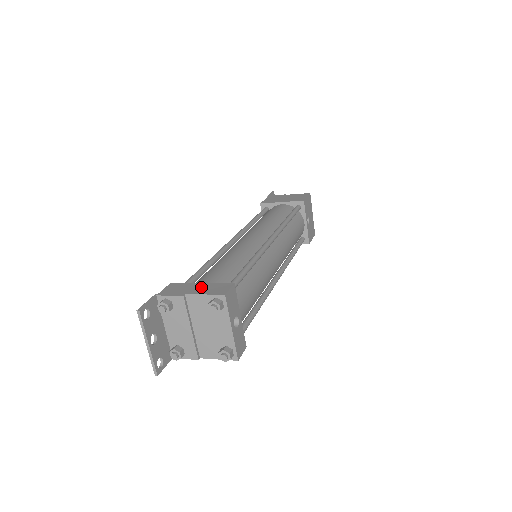
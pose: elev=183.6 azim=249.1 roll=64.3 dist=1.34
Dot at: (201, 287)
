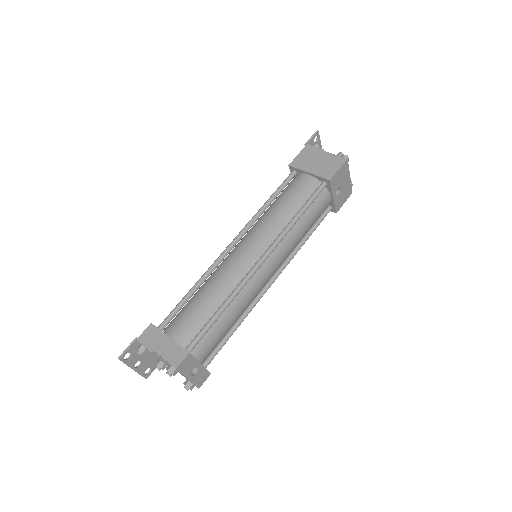
Dot at: (167, 345)
